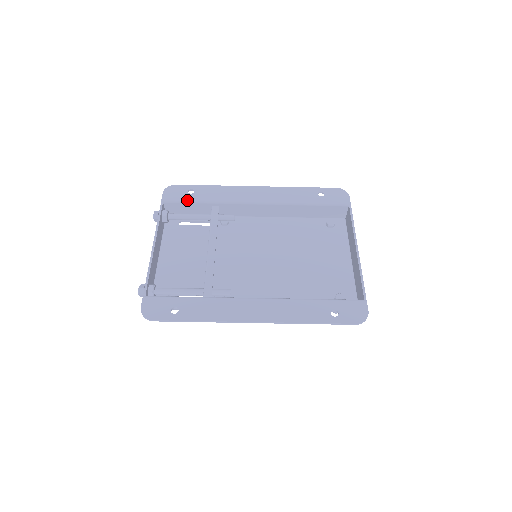
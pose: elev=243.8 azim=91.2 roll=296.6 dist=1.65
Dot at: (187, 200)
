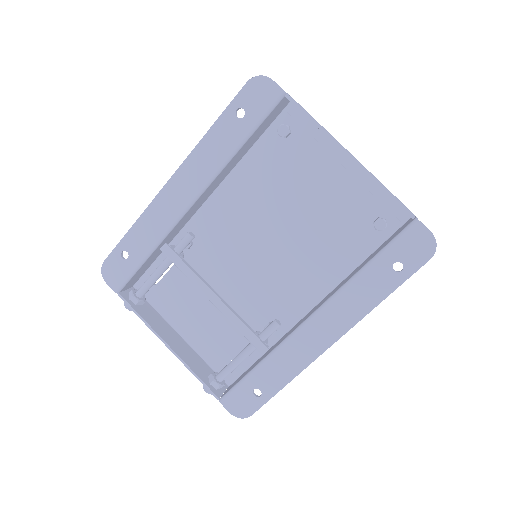
Dot at: (134, 270)
